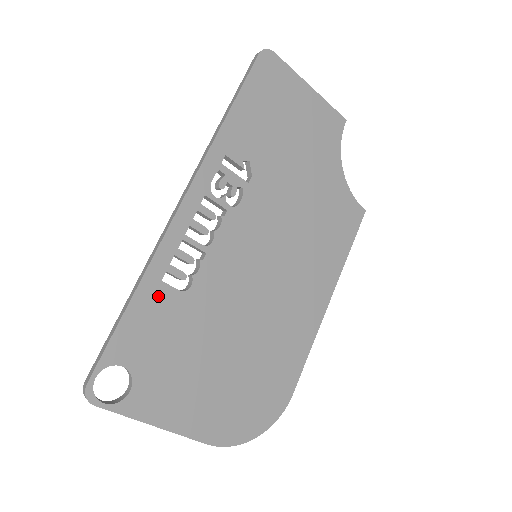
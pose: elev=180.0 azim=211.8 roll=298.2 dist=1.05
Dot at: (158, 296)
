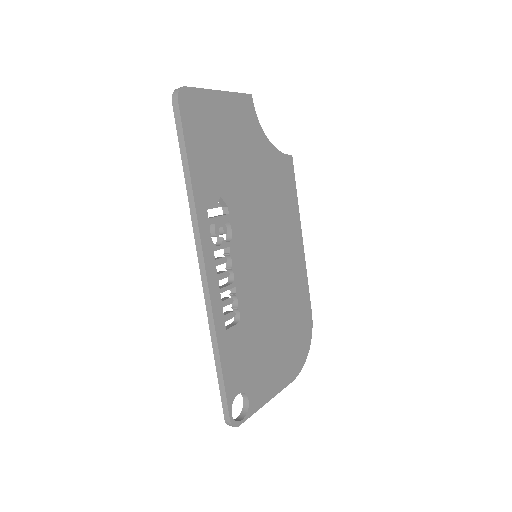
Dot at: (230, 340)
